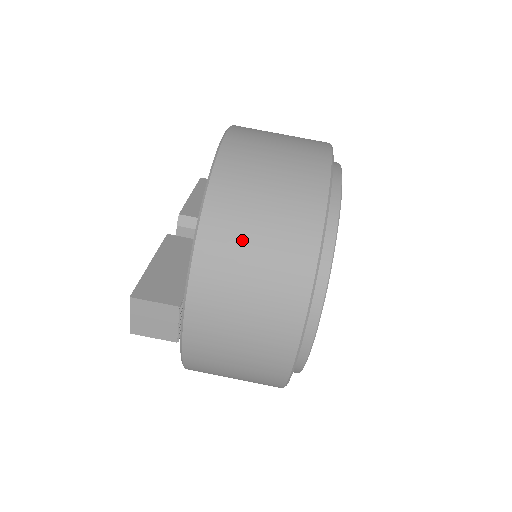
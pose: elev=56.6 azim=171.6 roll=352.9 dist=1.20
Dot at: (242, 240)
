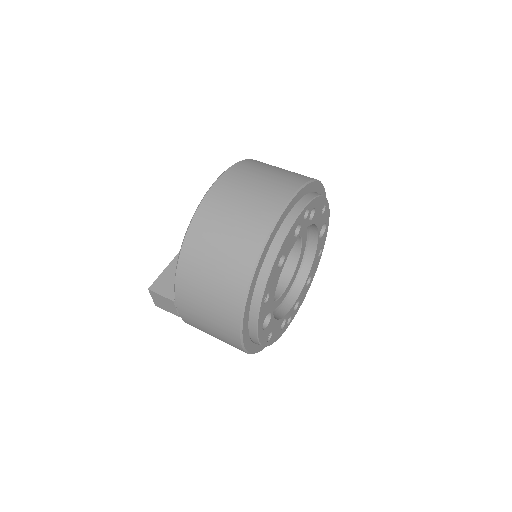
Dot at: (202, 272)
